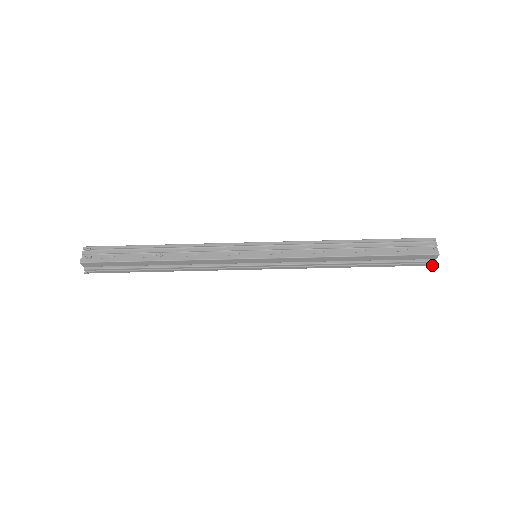
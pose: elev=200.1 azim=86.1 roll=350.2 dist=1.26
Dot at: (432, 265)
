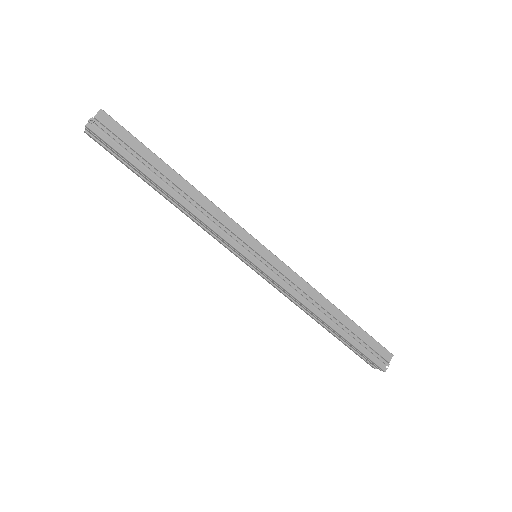
Dot at: (384, 370)
